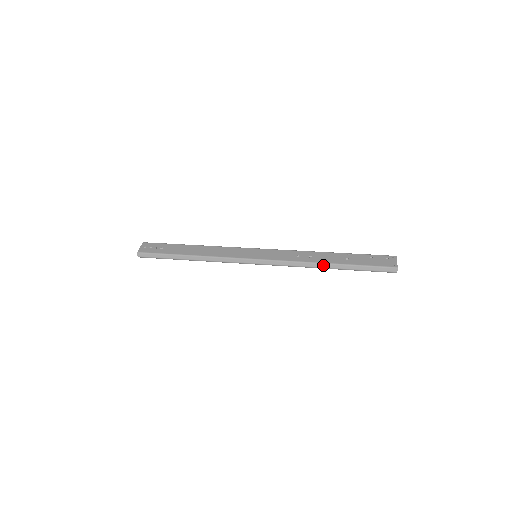
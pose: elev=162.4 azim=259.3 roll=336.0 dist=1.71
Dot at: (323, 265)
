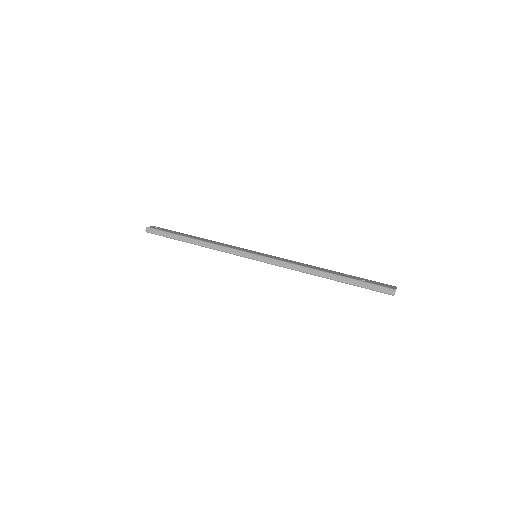
Dot at: (320, 272)
